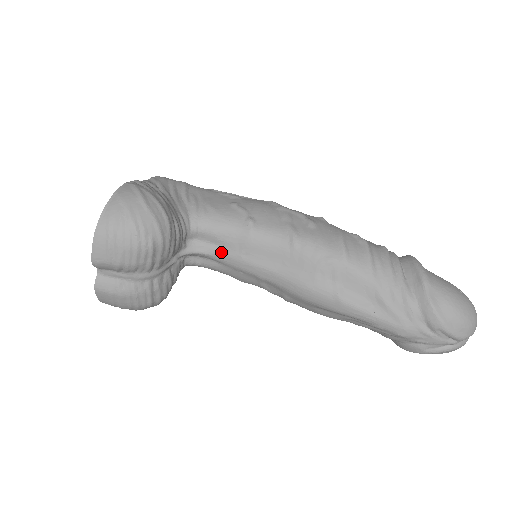
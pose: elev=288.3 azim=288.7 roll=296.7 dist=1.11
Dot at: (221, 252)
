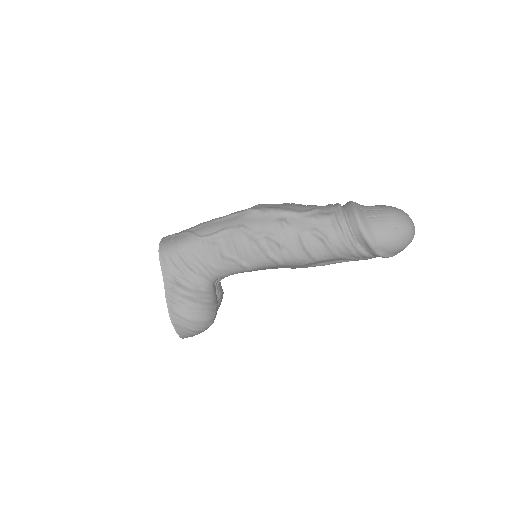
Dot at: occluded
